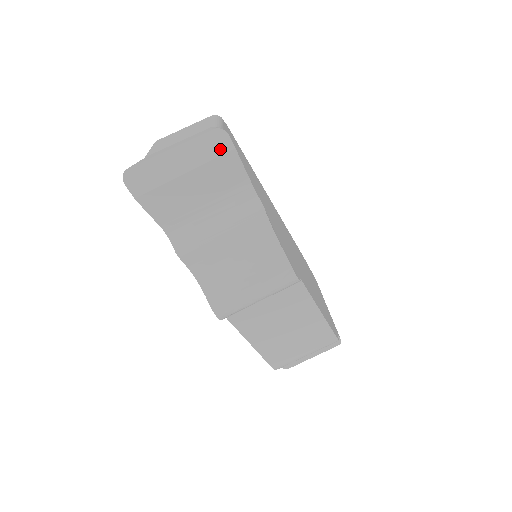
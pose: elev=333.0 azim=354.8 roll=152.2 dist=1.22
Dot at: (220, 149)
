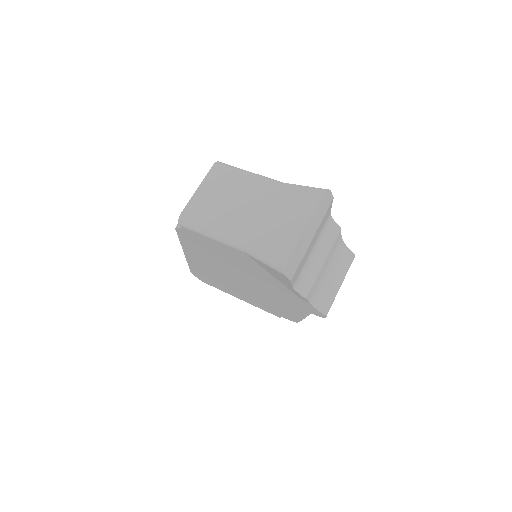
Dot at: (327, 205)
